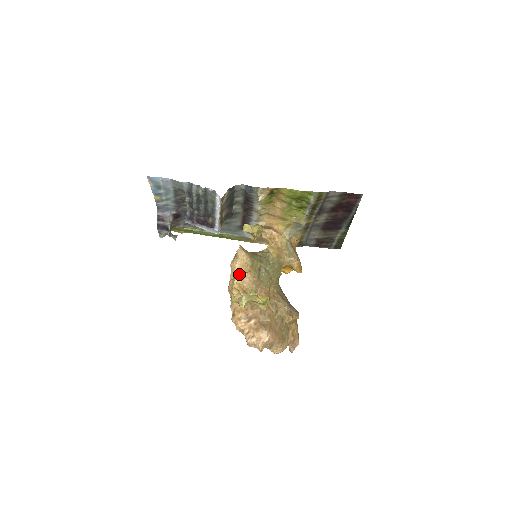
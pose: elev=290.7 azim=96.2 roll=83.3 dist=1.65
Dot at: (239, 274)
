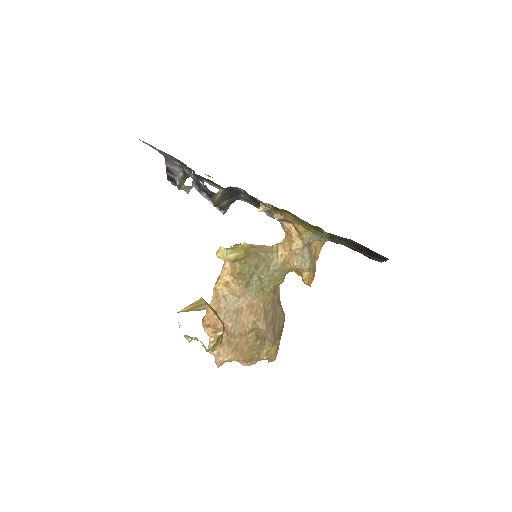
Dot at: (198, 301)
